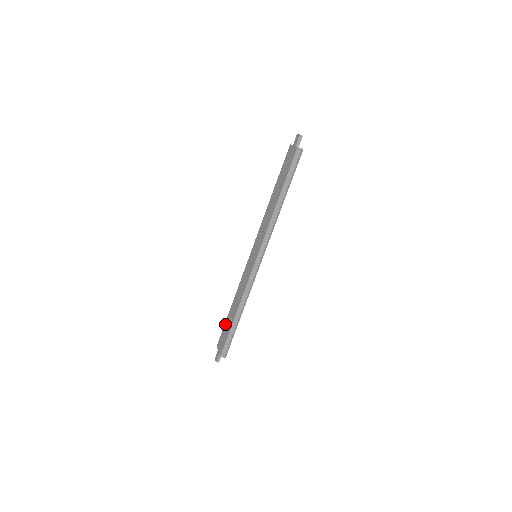
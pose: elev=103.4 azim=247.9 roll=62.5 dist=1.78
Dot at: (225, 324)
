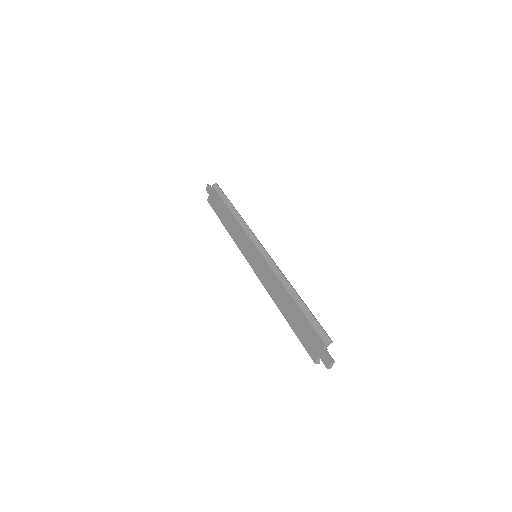
Dot at: (295, 331)
